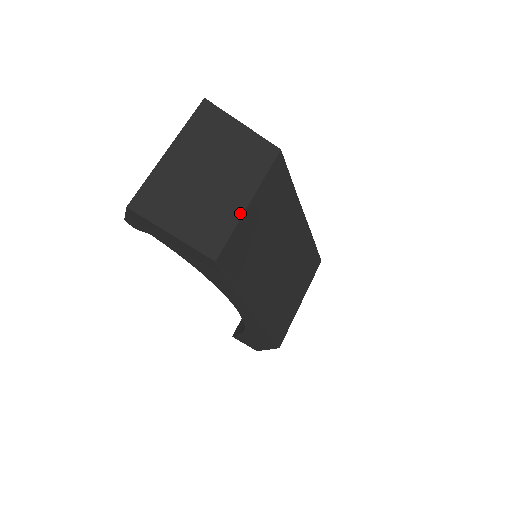
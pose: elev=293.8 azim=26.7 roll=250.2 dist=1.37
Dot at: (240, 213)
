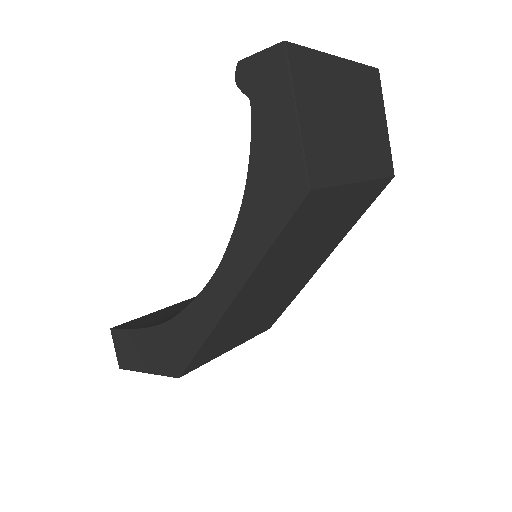
Dot at: (349, 180)
